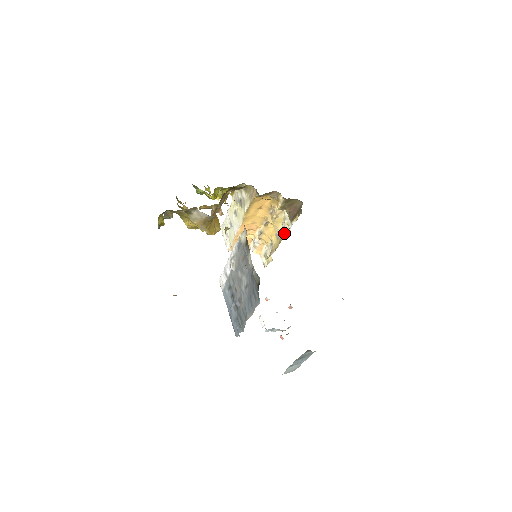
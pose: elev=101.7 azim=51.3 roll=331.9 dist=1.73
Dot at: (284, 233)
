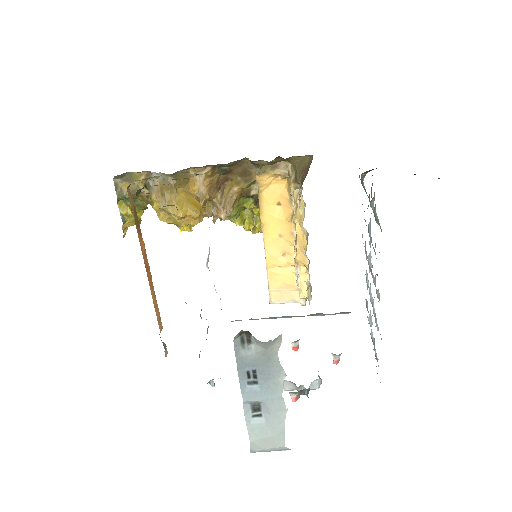
Dot at: occluded
